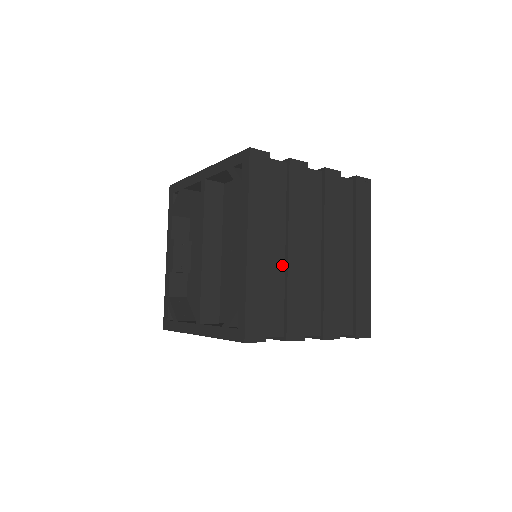
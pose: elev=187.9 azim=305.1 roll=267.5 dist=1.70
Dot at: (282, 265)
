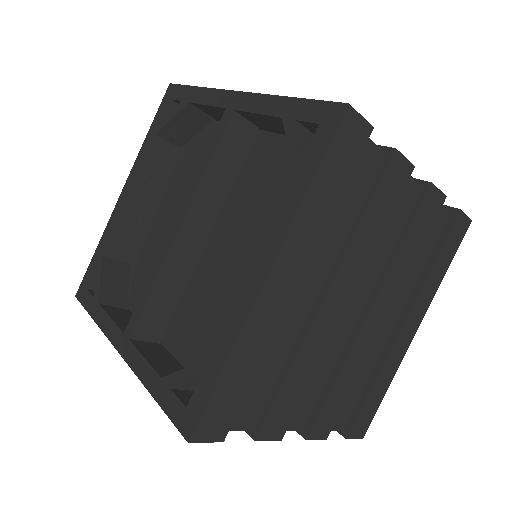
Dot at: (301, 321)
